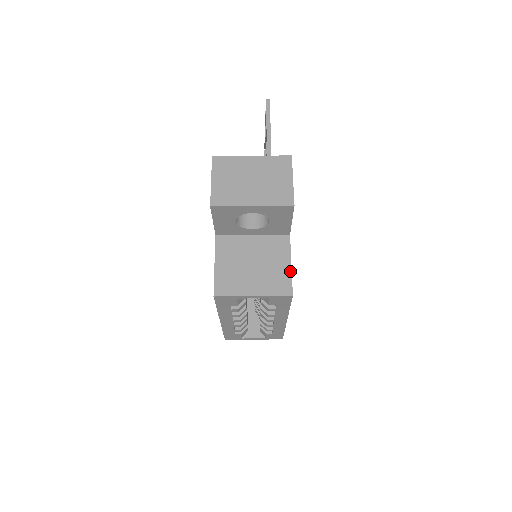
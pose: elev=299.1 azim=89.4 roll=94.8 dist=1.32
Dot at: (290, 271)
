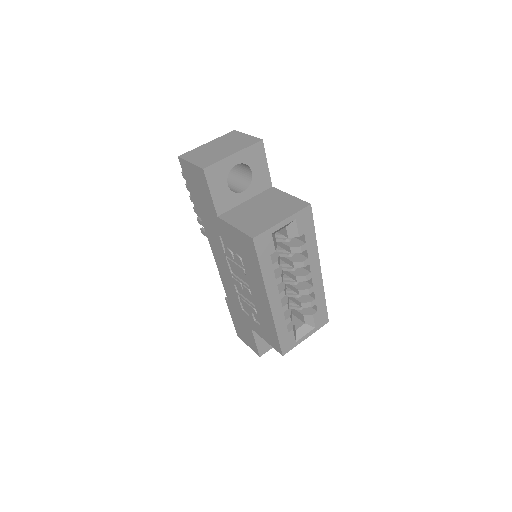
Dot at: (294, 197)
